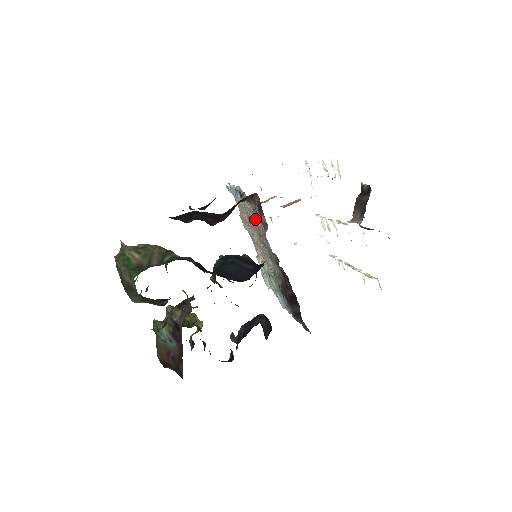
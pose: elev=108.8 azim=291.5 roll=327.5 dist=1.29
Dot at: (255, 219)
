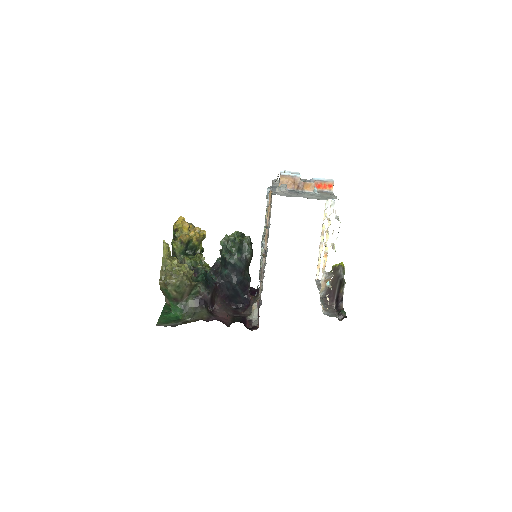
Dot at: occluded
